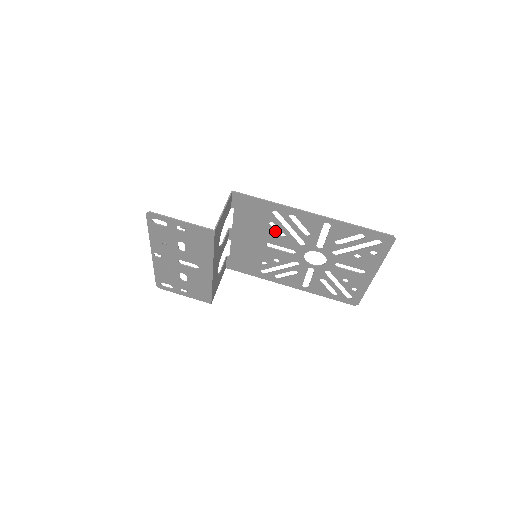
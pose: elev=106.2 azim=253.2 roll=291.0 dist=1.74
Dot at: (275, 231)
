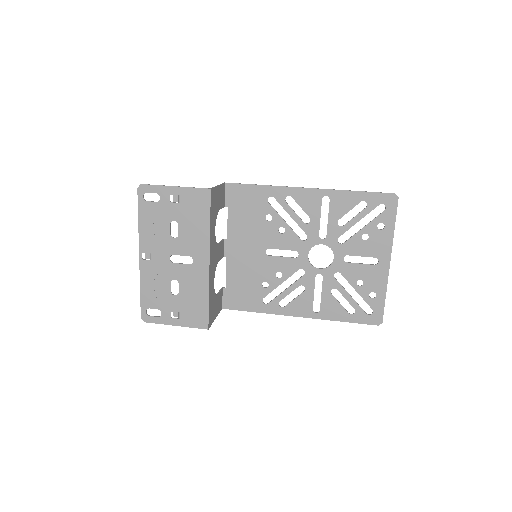
Dot at: (273, 227)
